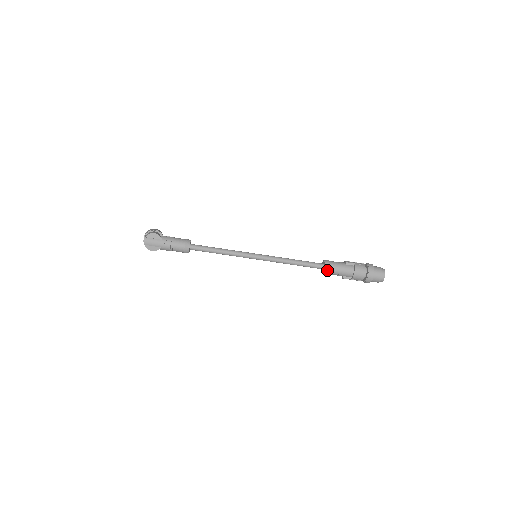
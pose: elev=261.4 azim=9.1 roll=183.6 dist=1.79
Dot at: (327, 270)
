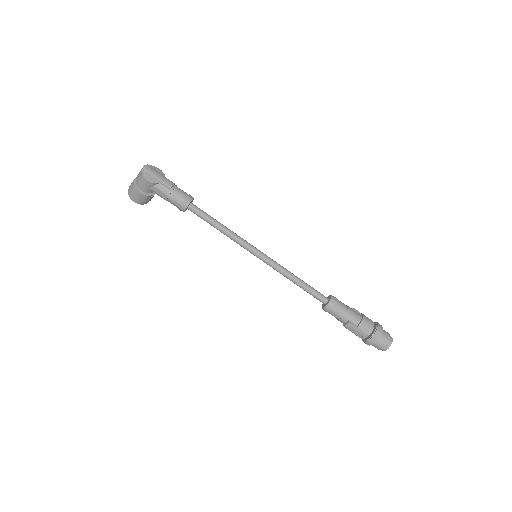
Dot at: (334, 302)
